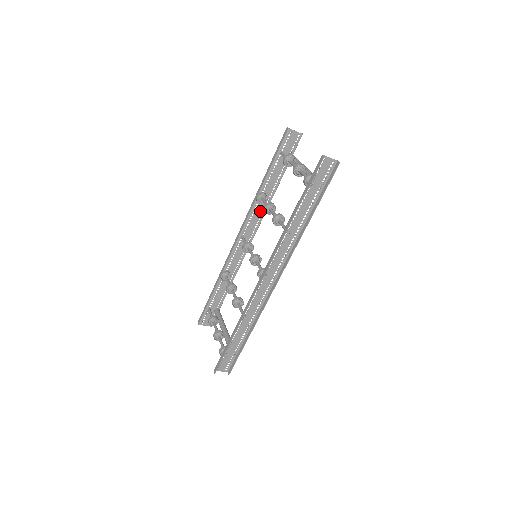
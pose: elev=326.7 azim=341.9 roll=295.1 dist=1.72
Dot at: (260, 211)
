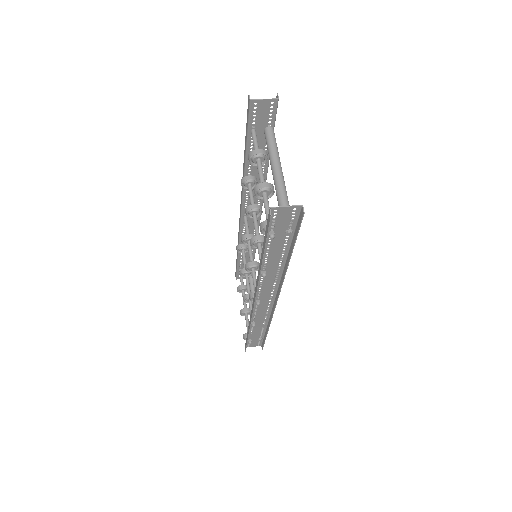
Dot at: occluded
